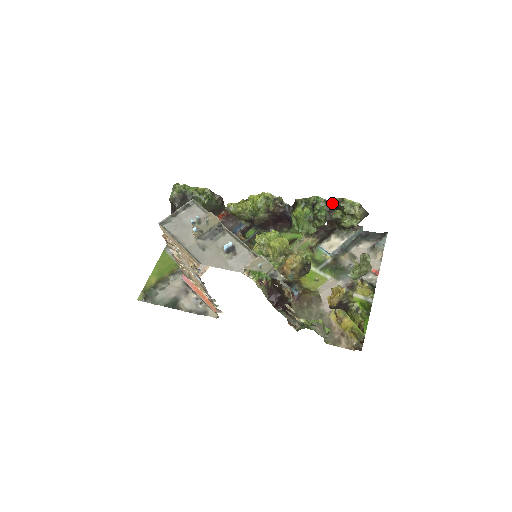
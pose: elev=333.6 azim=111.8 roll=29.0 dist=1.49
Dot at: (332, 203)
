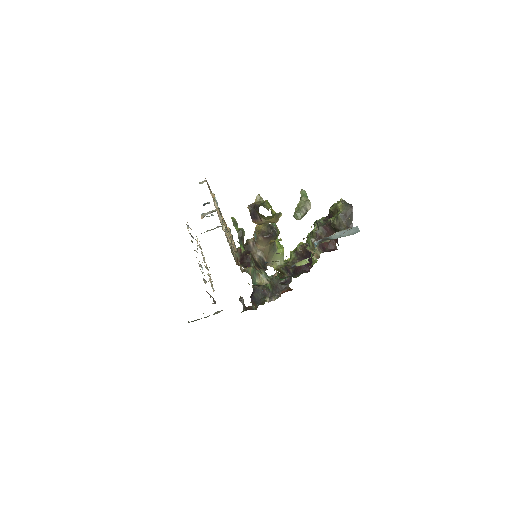
Dot at: (328, 215)
